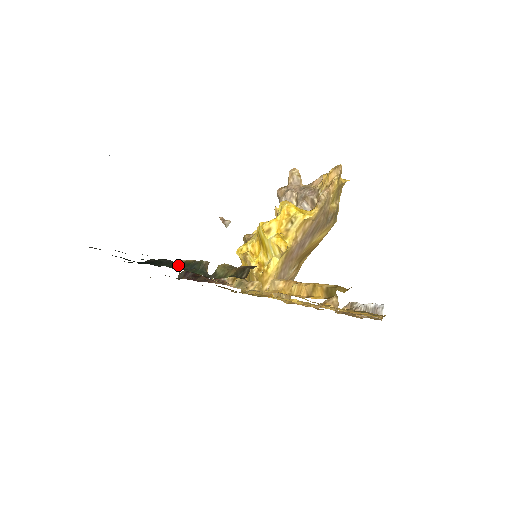
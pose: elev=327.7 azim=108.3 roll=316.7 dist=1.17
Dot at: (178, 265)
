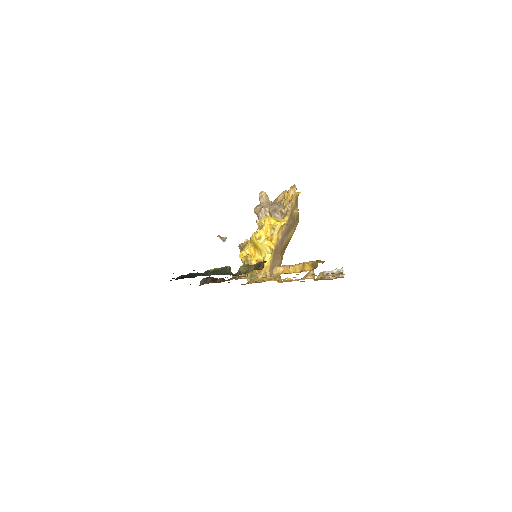
Dot at: (209, 273)
